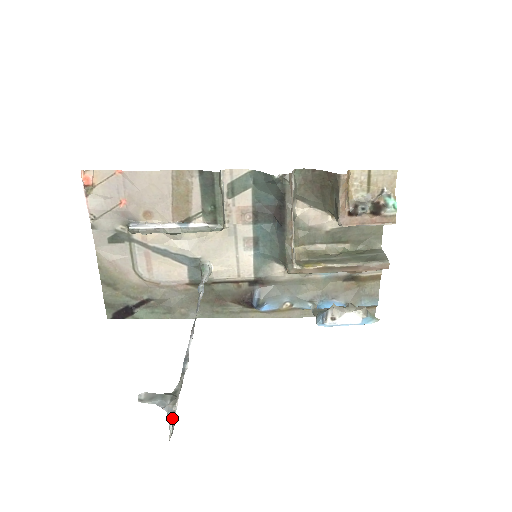
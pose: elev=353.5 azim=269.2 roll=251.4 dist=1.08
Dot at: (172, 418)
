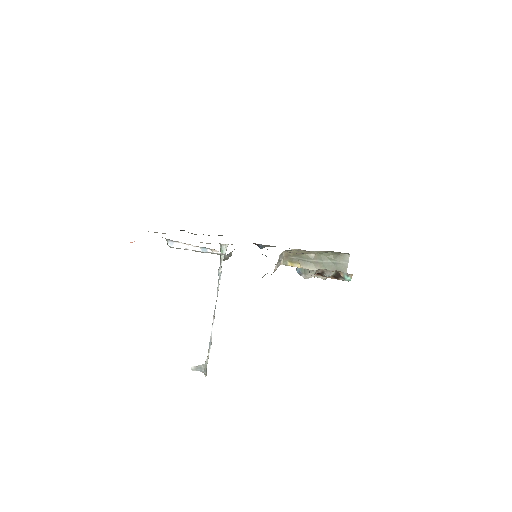
Dot at: occluded
